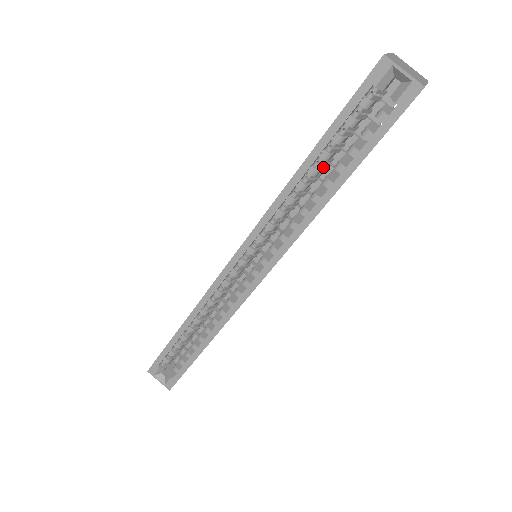
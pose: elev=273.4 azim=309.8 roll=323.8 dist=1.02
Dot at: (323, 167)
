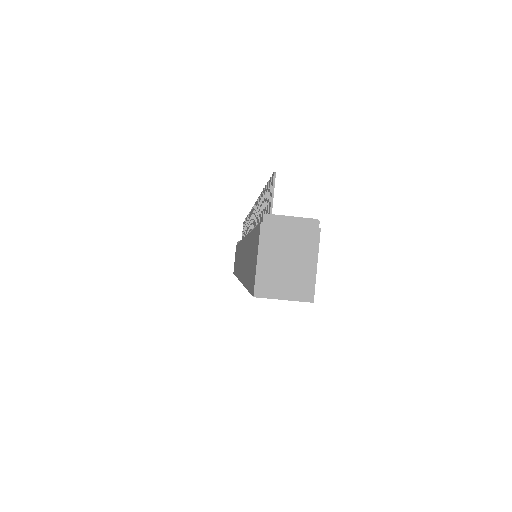
Dot at: occluded
